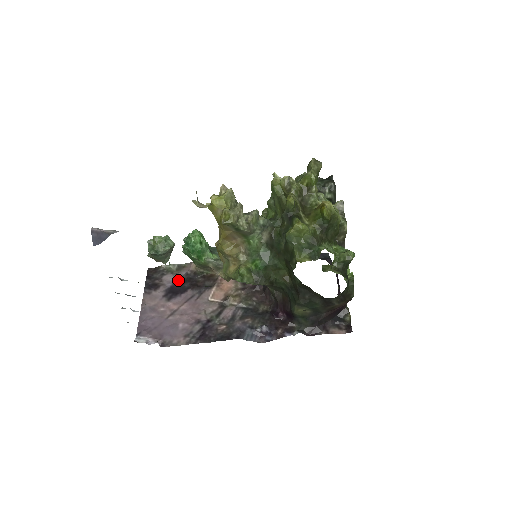
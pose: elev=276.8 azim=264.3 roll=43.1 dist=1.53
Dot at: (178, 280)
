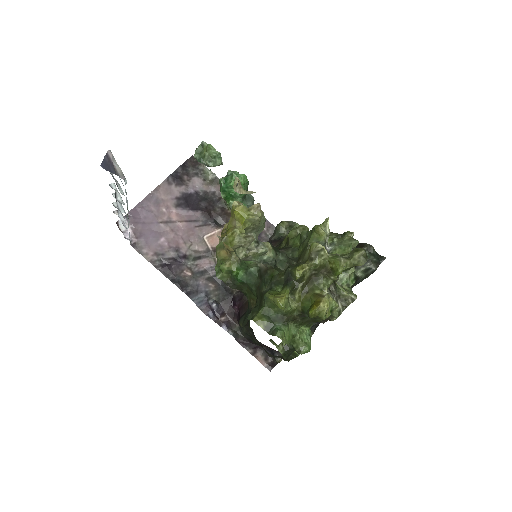
Dot at: (202, 192)
